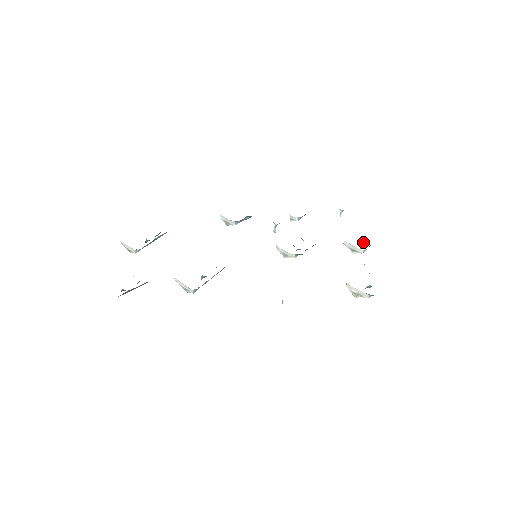
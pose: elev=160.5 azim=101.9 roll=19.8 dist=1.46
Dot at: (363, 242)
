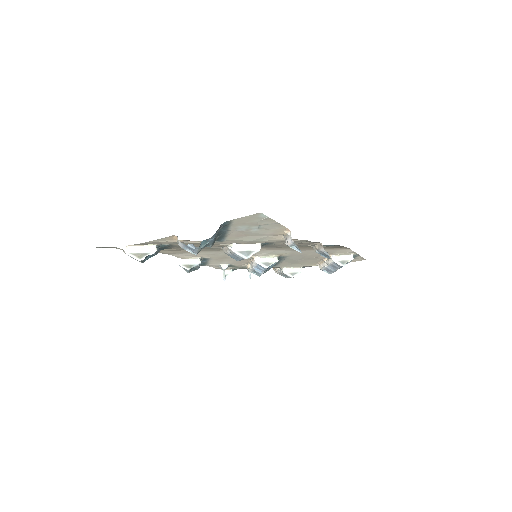
Dot at: occluded
